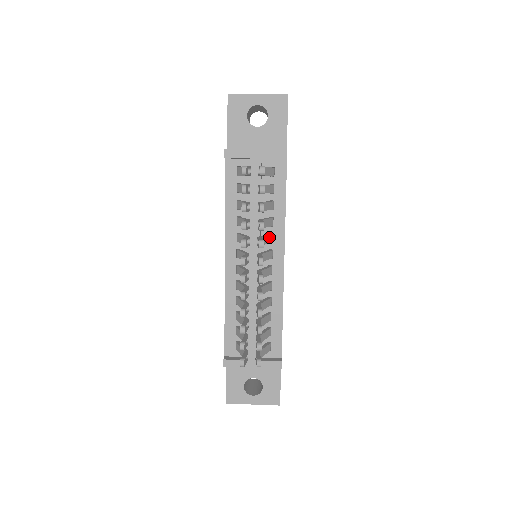
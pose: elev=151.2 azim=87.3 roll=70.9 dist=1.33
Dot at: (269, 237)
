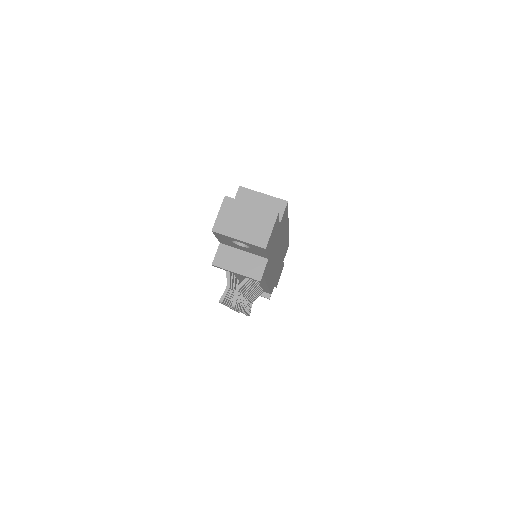
Dot at: (254, 285)
